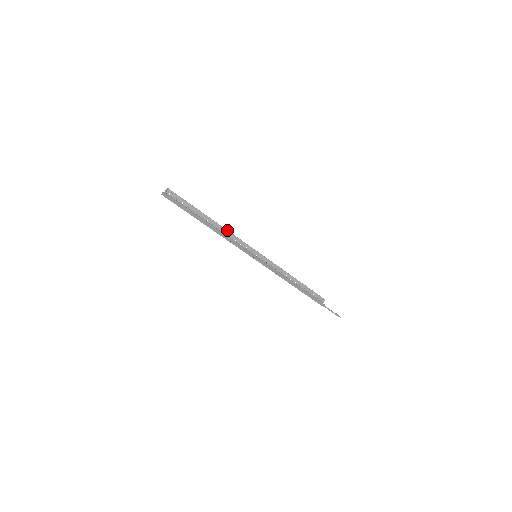
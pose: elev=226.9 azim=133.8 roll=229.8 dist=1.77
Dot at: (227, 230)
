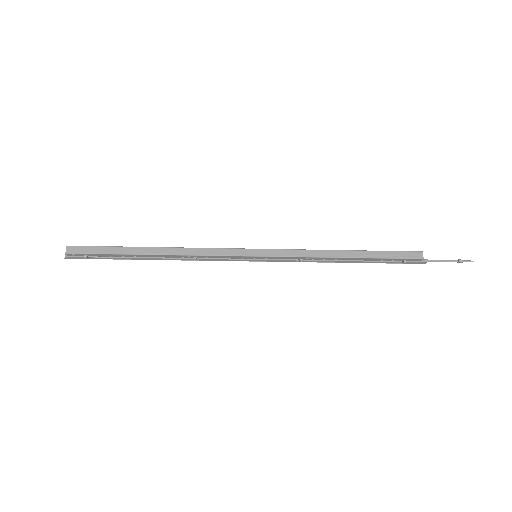
Dot at: (185, 255)
